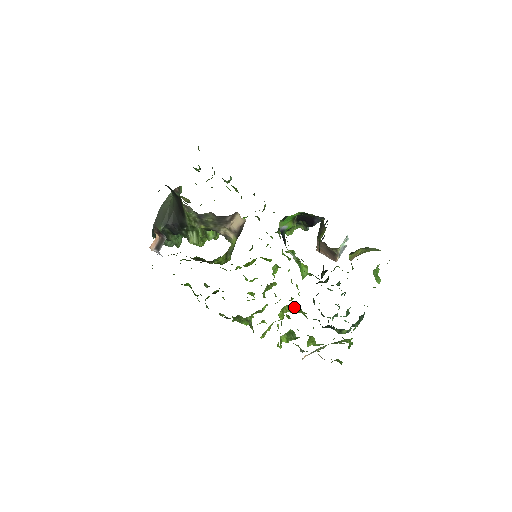
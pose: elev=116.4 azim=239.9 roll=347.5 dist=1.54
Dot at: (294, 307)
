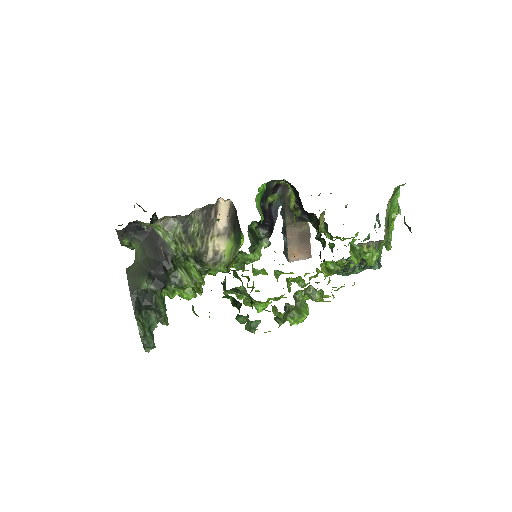
Dot at: occluded
